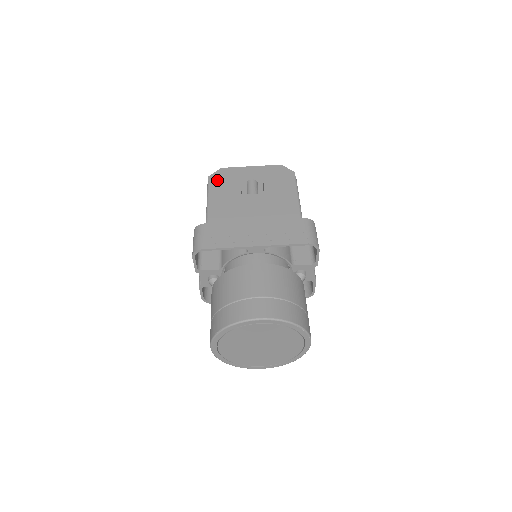
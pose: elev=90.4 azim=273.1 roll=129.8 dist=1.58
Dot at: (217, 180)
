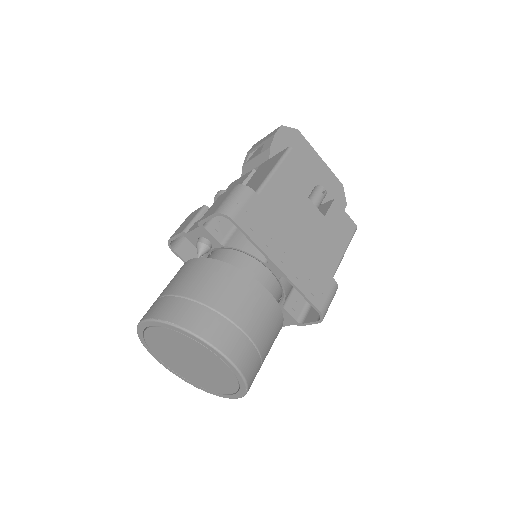
Dot at: (286, 138)
